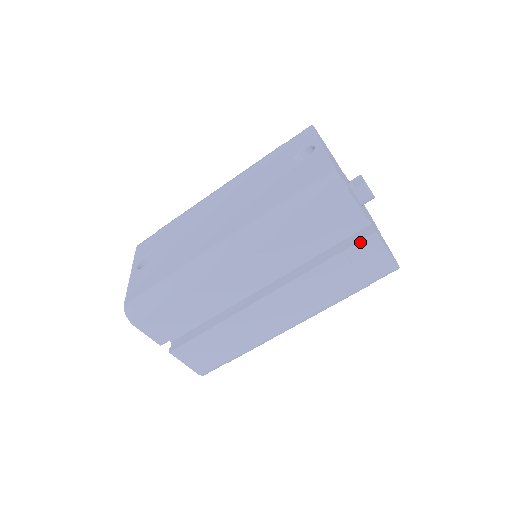
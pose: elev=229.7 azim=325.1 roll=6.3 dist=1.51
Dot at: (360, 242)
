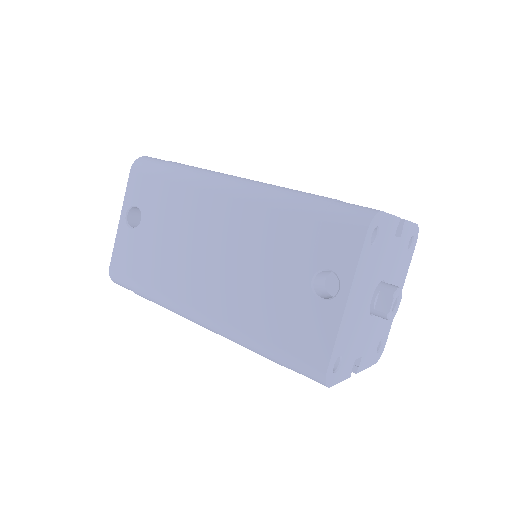
Dot at: occluded
